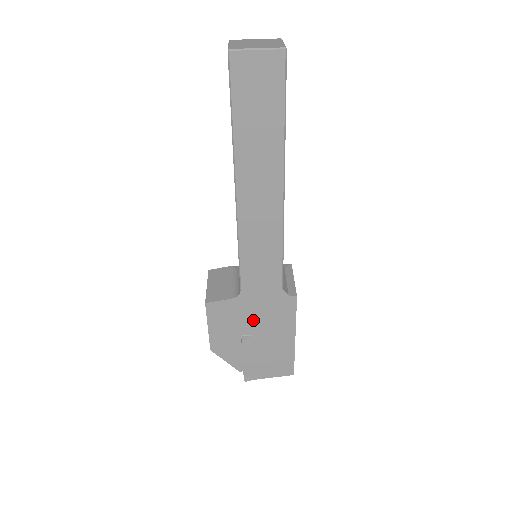
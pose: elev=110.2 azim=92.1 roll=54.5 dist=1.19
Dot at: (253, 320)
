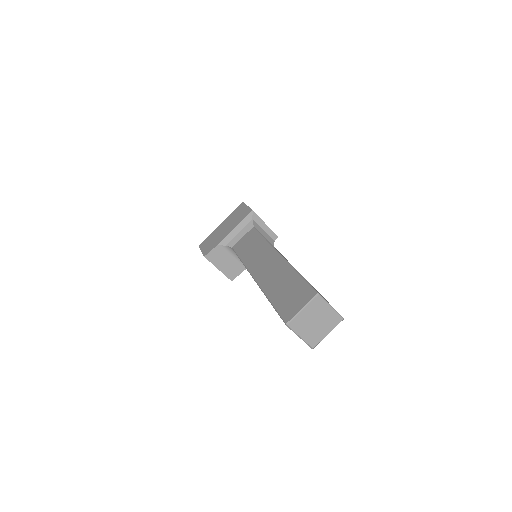
Dot at: occluded
